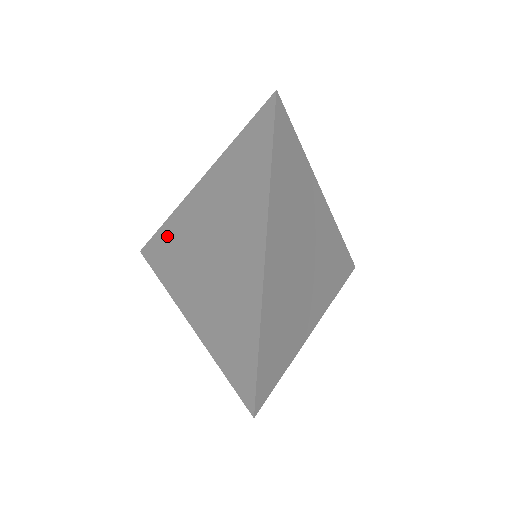
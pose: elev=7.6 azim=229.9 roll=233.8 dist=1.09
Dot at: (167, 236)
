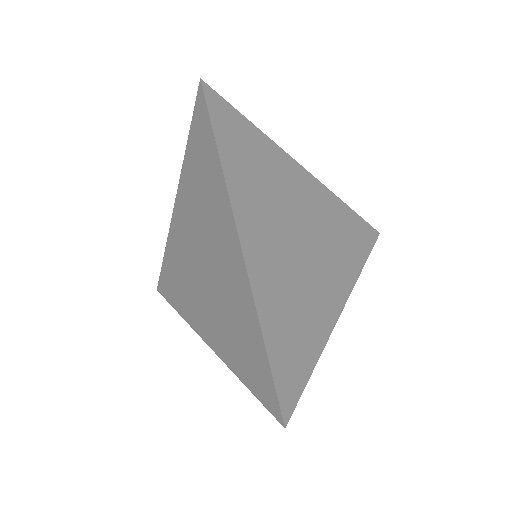
Dot at: (169, 266)
